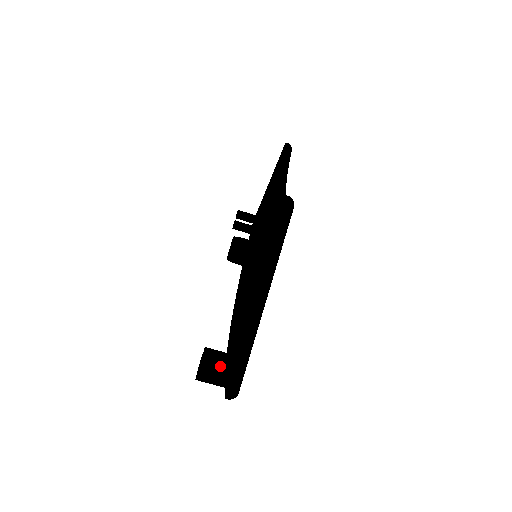
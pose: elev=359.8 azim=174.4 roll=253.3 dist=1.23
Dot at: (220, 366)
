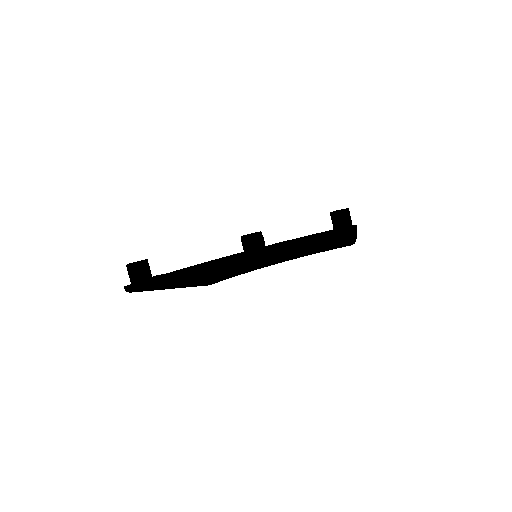
Dot at: (133, 276)
